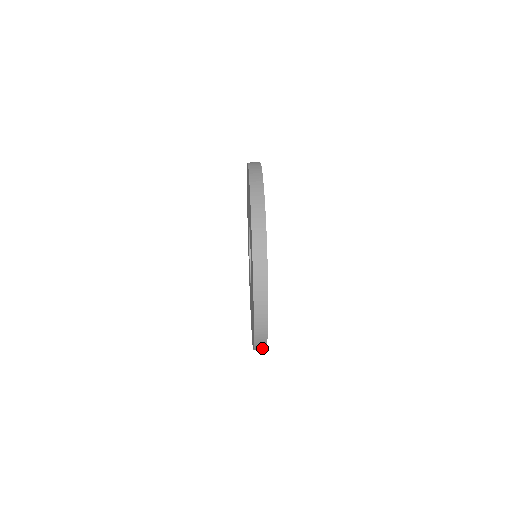
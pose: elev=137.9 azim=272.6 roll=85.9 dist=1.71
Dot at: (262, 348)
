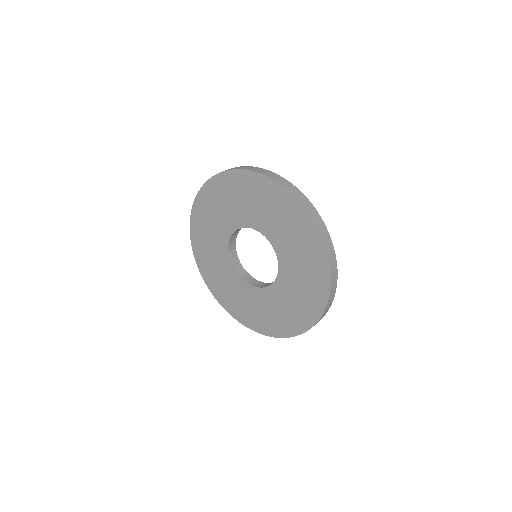
Dot at: (333, 256)
